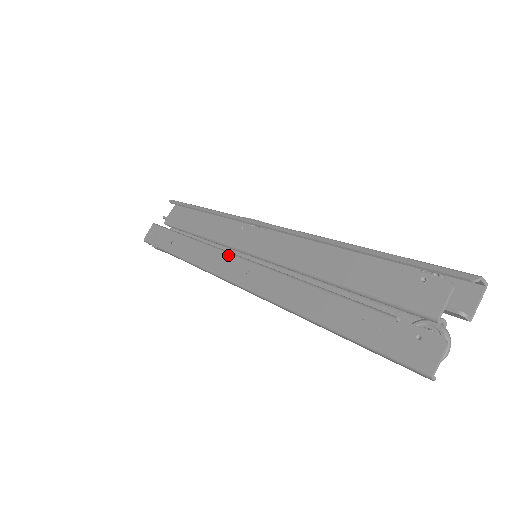
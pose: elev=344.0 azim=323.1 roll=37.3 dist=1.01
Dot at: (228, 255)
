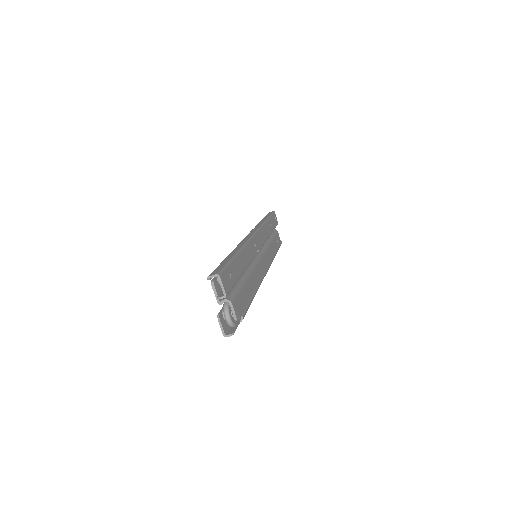
Dot at: occluded
